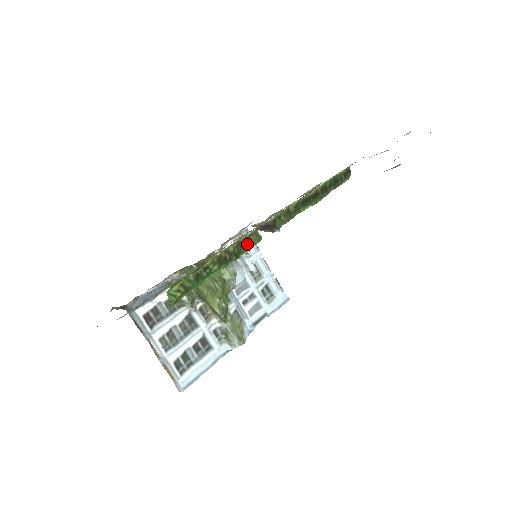
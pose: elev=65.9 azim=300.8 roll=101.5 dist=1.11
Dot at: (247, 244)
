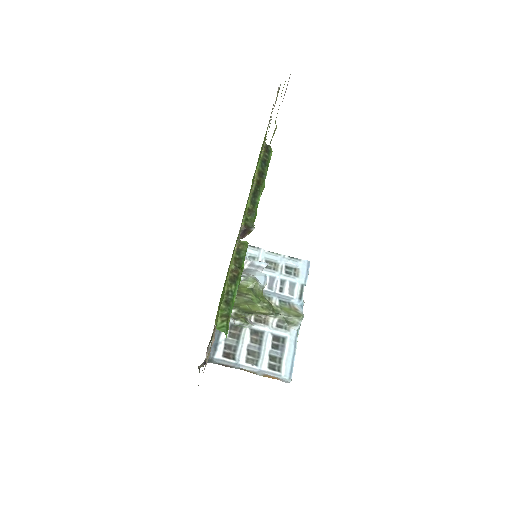
Dot at: (241, 255)
